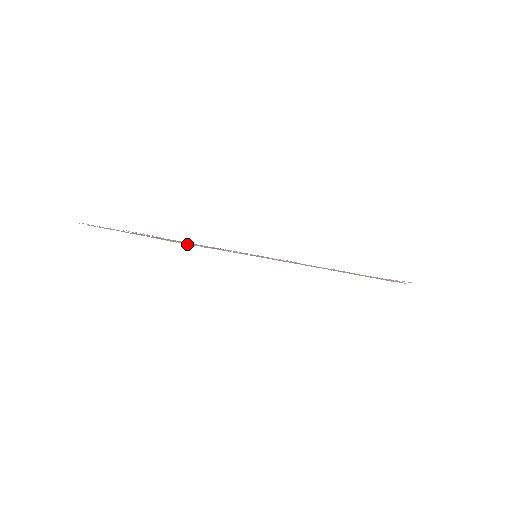
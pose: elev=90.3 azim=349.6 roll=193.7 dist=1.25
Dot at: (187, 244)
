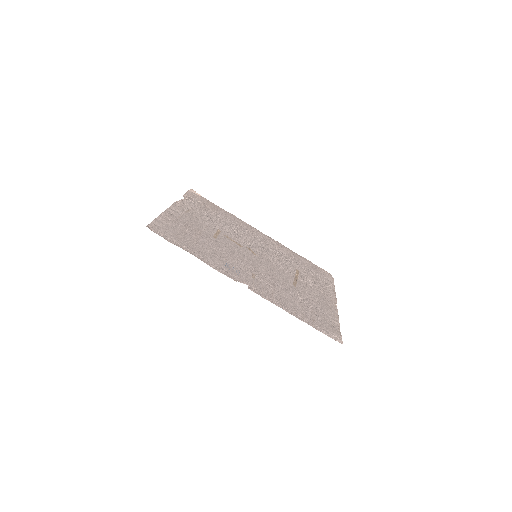
Dot at: (201, 196)
